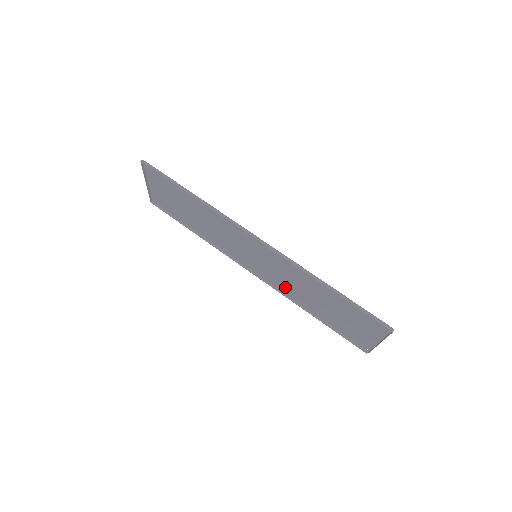
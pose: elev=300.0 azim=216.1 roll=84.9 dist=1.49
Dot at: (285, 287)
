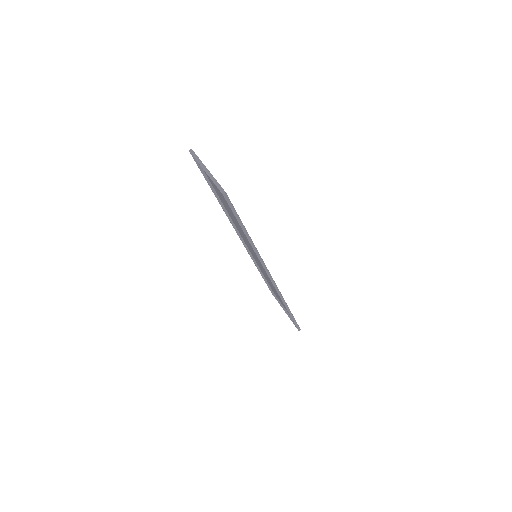
Dot at: occluded
